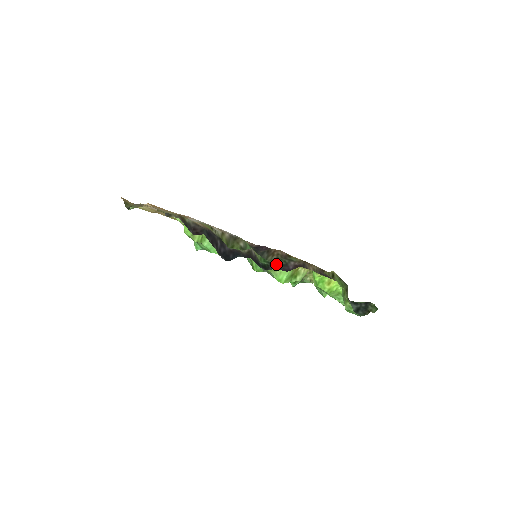
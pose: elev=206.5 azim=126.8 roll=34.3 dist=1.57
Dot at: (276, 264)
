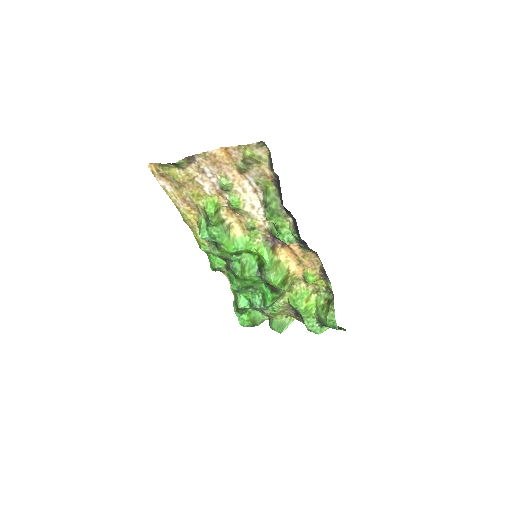
Dot at: (300, 244)
